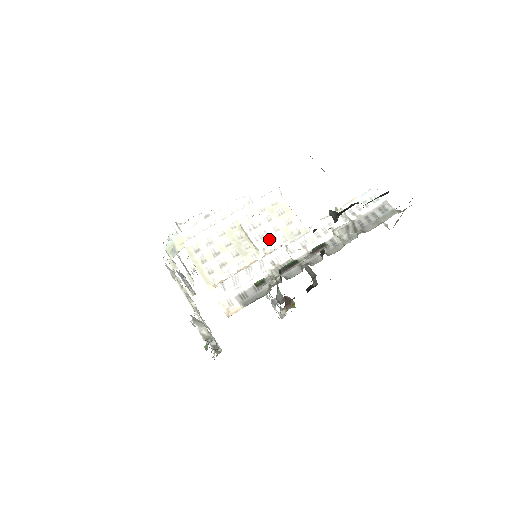
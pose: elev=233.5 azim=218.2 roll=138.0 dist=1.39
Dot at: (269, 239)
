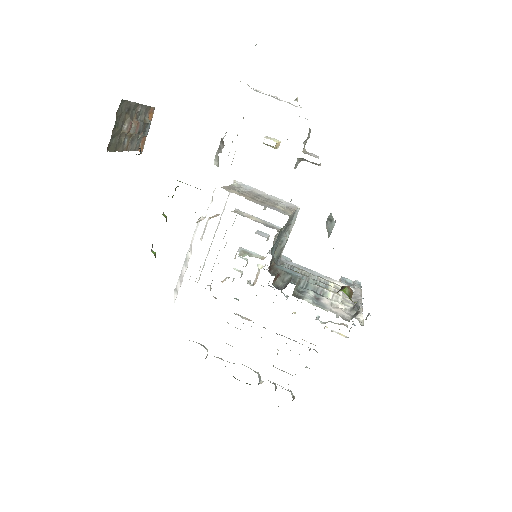
Dot at: (206, 224)
